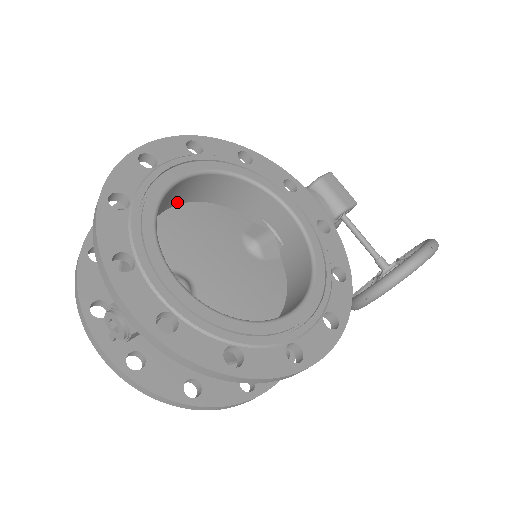
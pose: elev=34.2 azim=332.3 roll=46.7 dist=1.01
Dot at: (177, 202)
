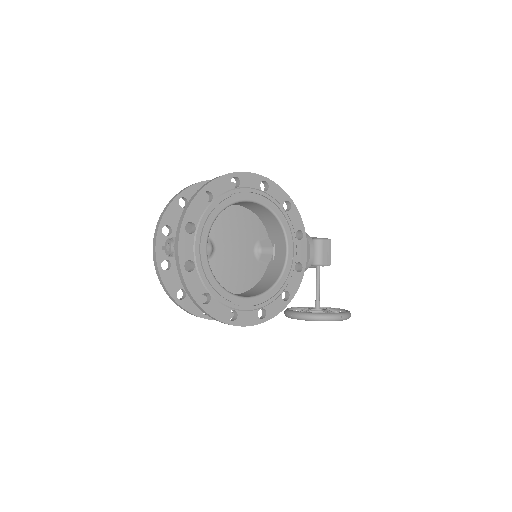
Dot at: (238, 204)
